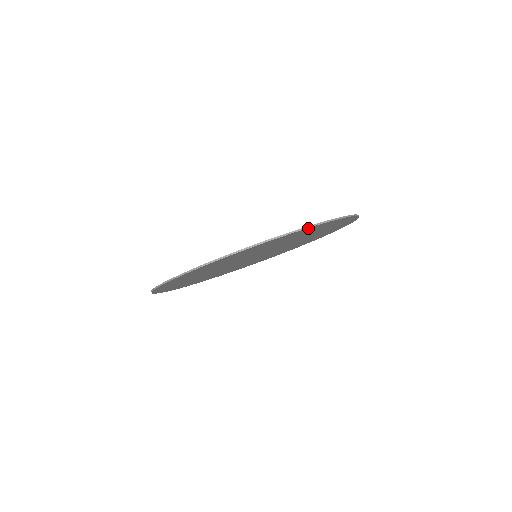
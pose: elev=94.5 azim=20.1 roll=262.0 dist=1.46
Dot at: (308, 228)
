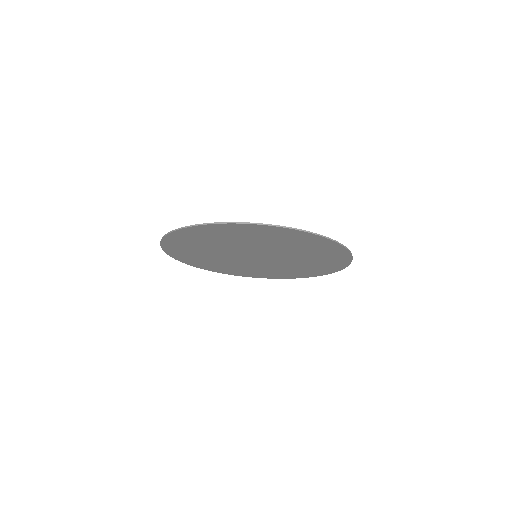
Dot at: (349, 256)
